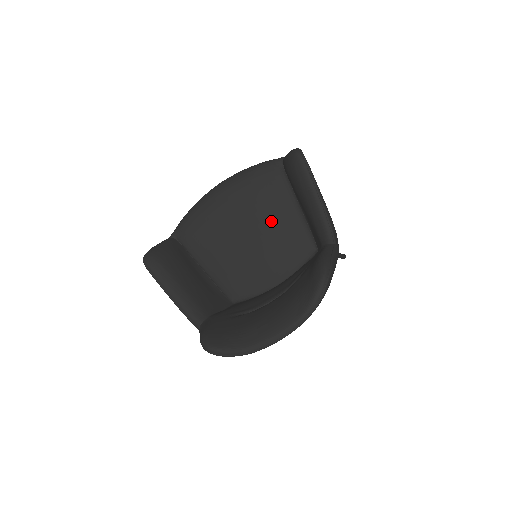
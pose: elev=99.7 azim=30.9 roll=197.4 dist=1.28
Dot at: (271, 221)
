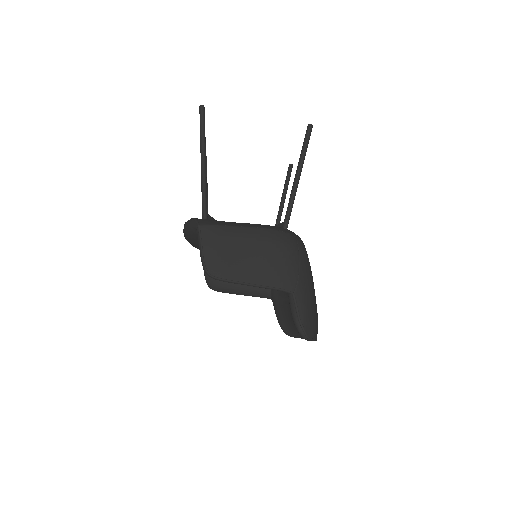
Dot at: occluded
